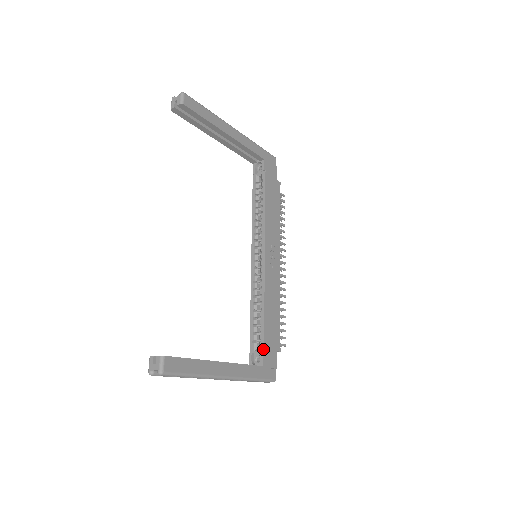
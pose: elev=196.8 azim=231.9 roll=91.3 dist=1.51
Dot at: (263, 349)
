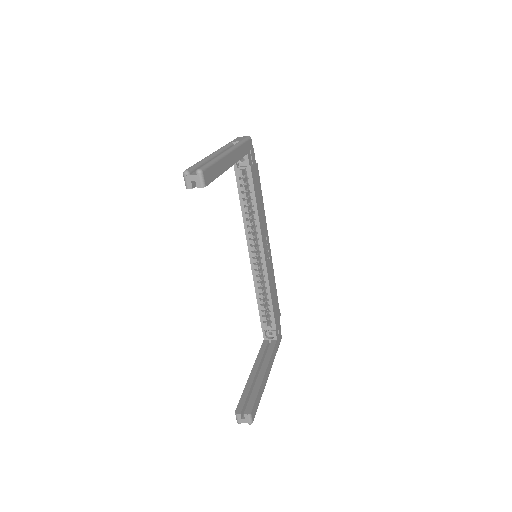
Dot at: (275, 328)
